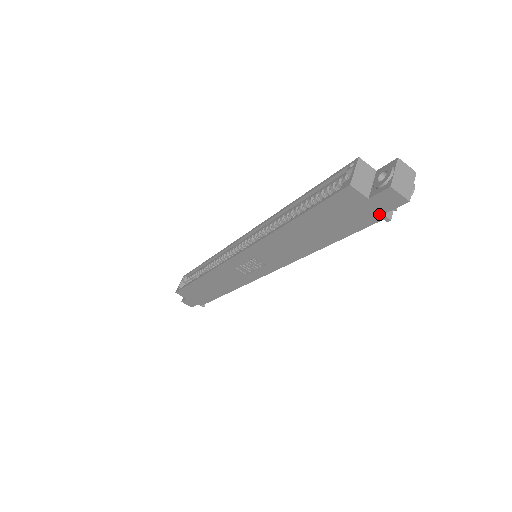
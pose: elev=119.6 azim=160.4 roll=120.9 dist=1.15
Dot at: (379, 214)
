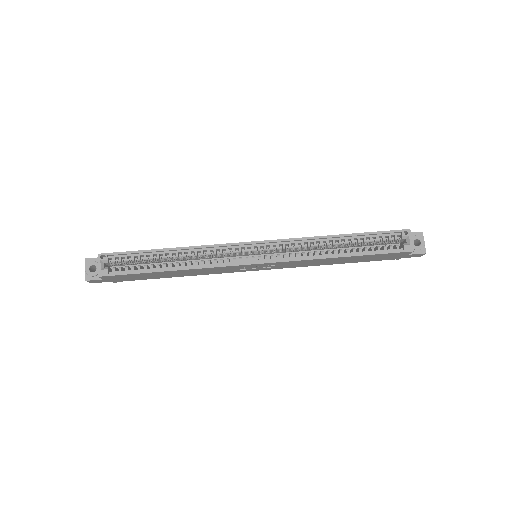
Dot at: (399, 258)
